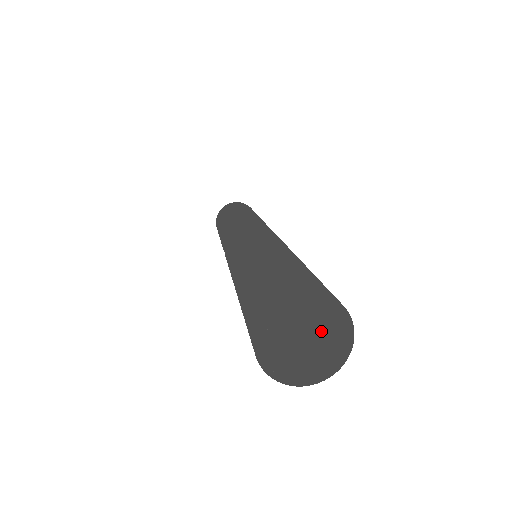
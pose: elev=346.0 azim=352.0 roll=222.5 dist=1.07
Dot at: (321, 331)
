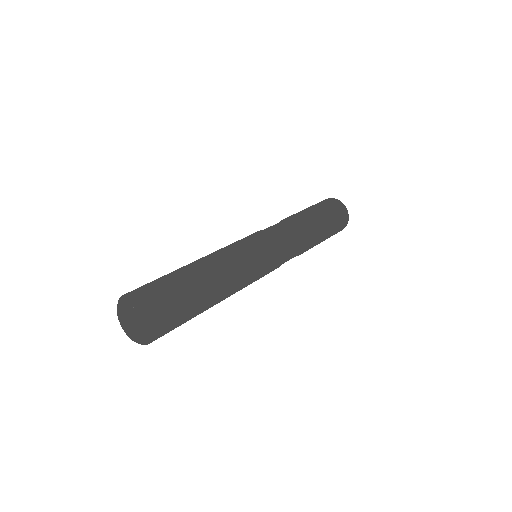
Dot at: (137, 328)
